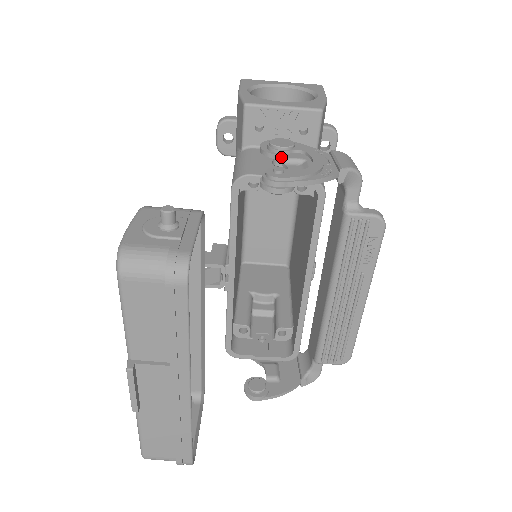
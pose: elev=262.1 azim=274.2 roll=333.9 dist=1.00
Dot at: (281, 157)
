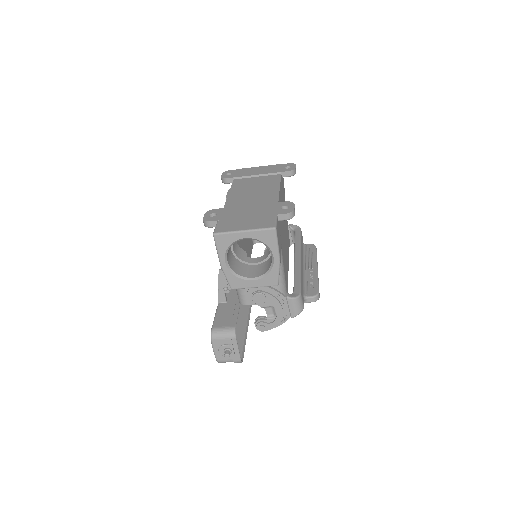
Dot at: (261, 307)
